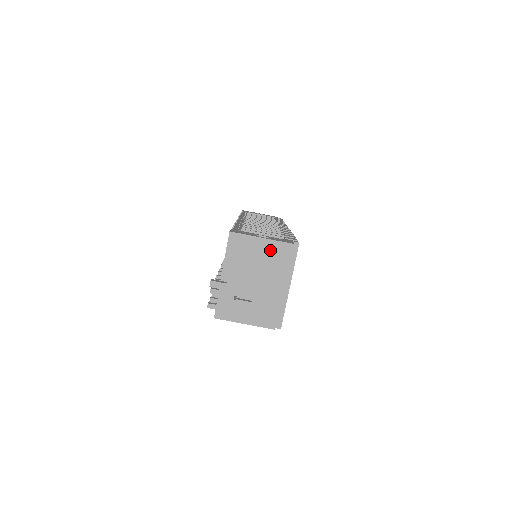
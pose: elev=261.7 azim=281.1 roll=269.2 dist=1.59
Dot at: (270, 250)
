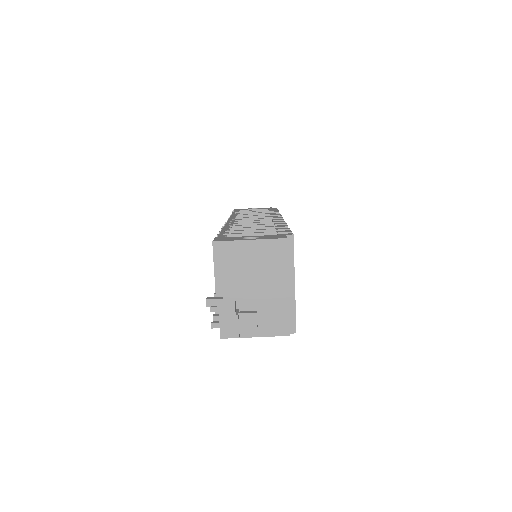
Dot at: (262, 251)
